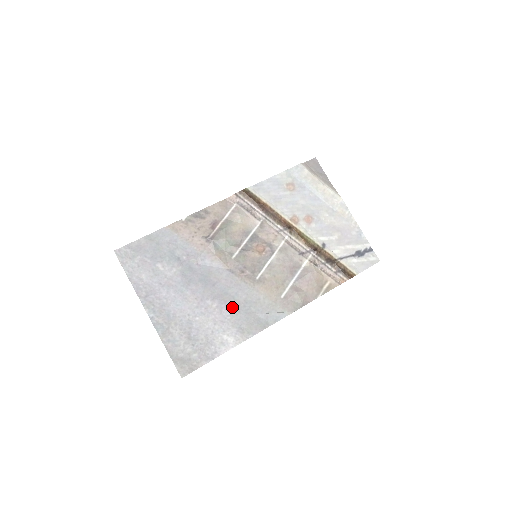
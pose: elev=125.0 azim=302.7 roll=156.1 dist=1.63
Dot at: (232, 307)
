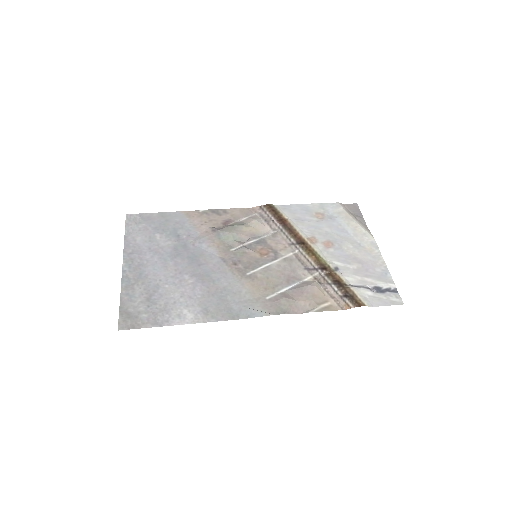
Dot at: (208, 289)
